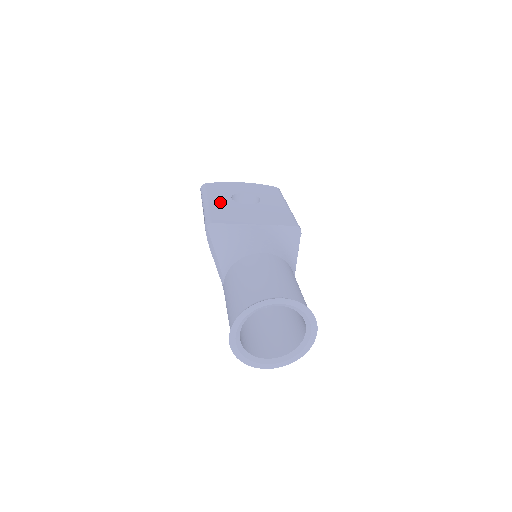
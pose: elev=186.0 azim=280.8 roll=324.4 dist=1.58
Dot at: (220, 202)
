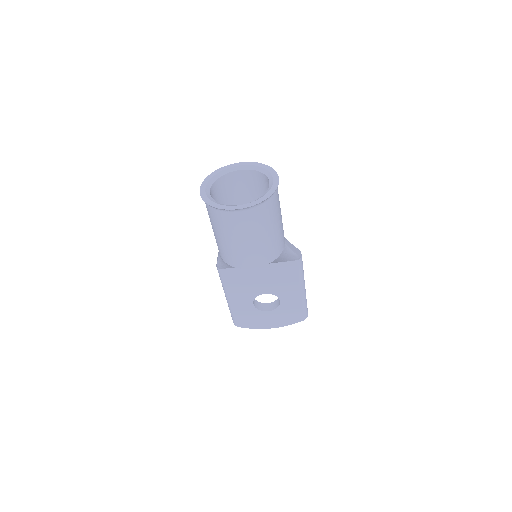
Dot at: occluded
